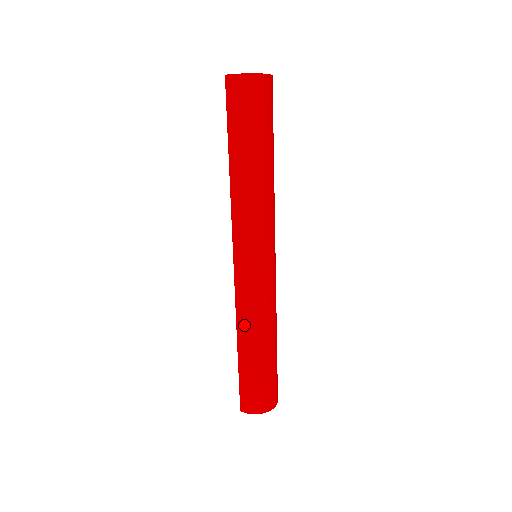
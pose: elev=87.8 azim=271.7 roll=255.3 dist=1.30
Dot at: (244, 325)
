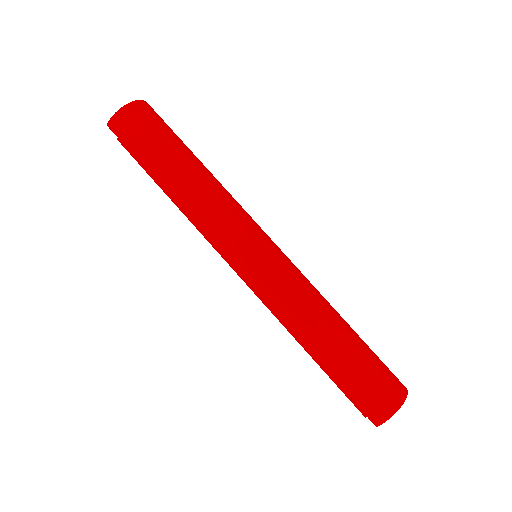
Dot at: (297, 323)
